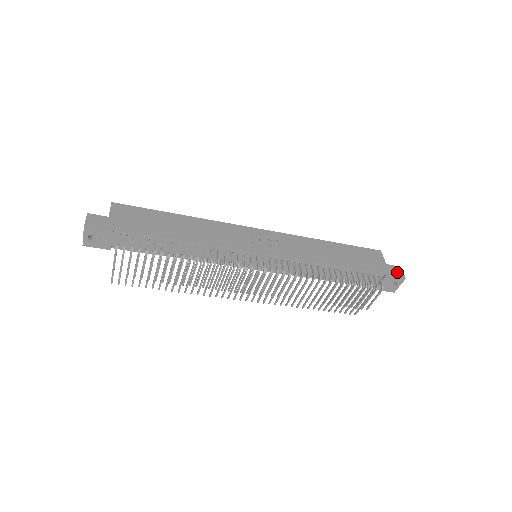
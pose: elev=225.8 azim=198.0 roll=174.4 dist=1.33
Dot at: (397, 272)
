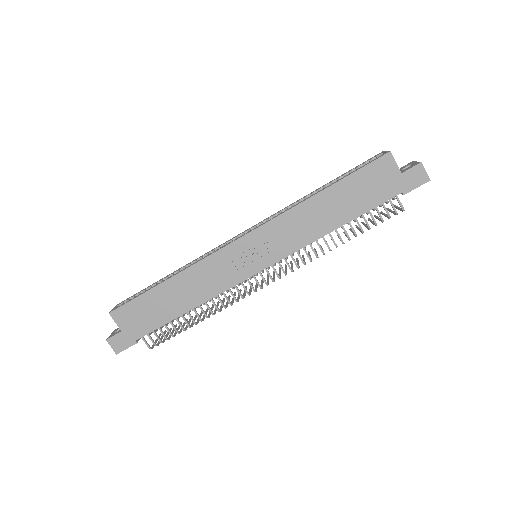
Dot at: (417, 178)
